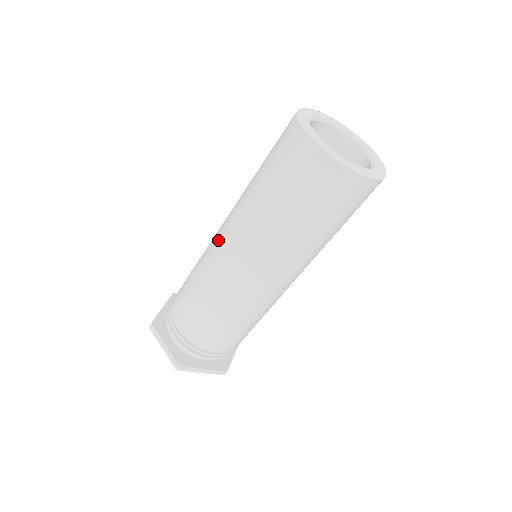
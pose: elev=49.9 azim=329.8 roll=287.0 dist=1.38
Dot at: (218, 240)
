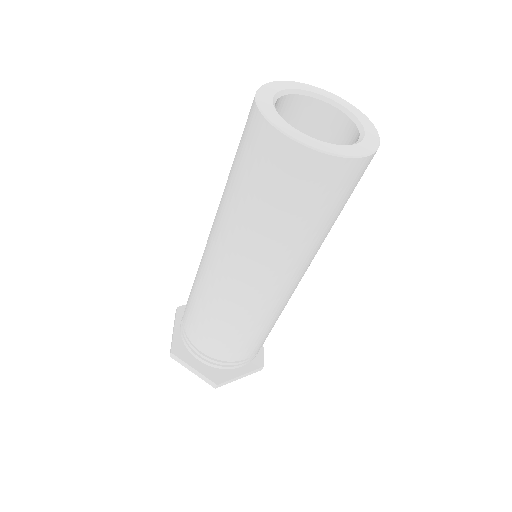
Dot at: occluded
